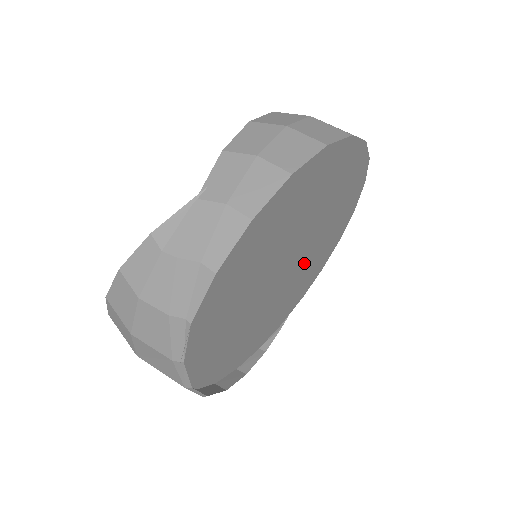
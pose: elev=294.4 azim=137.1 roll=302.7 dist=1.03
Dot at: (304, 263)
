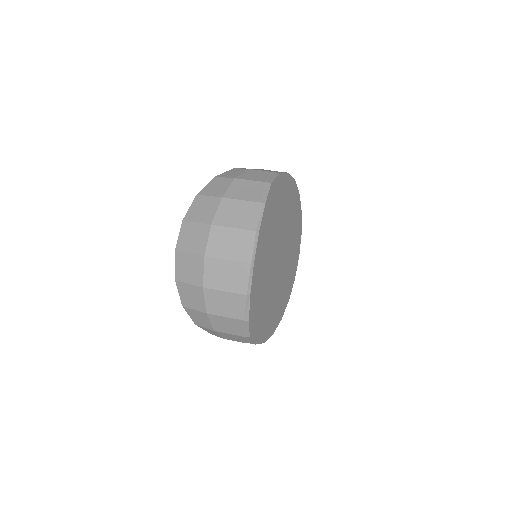
Dot at: (273, 288)
